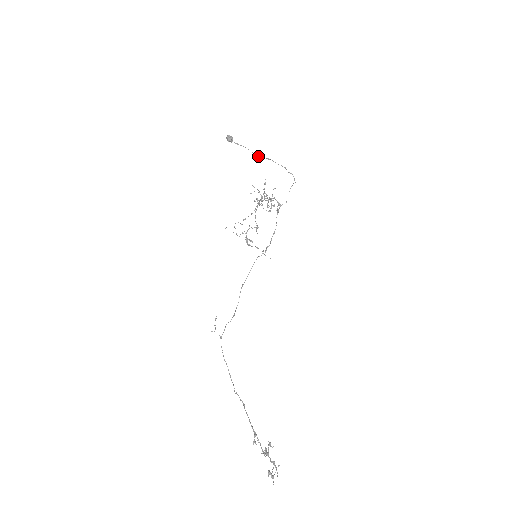
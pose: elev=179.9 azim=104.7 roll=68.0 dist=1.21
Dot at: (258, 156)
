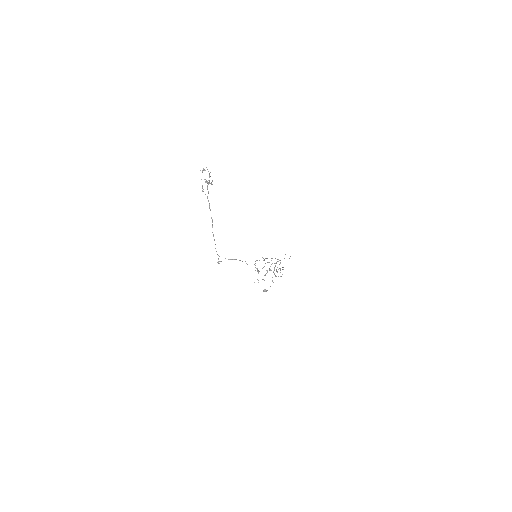
Dot at: occluded
